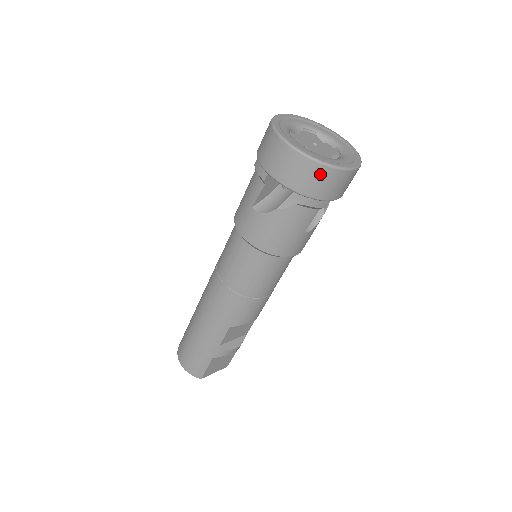
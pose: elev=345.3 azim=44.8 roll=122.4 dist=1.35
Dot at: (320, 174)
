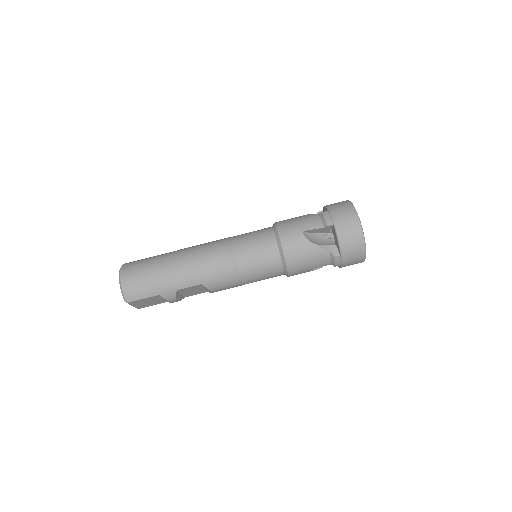
Dot at: (359, 250)
